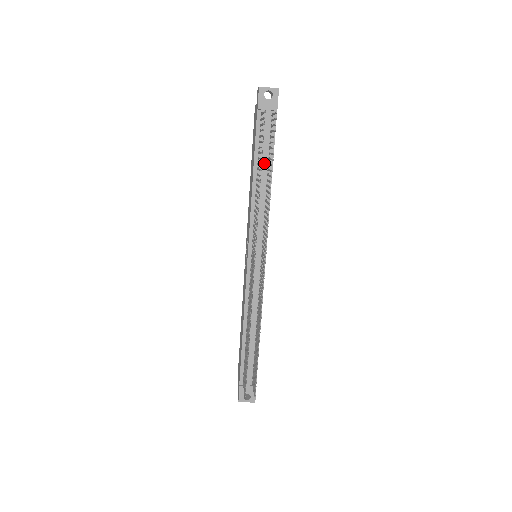
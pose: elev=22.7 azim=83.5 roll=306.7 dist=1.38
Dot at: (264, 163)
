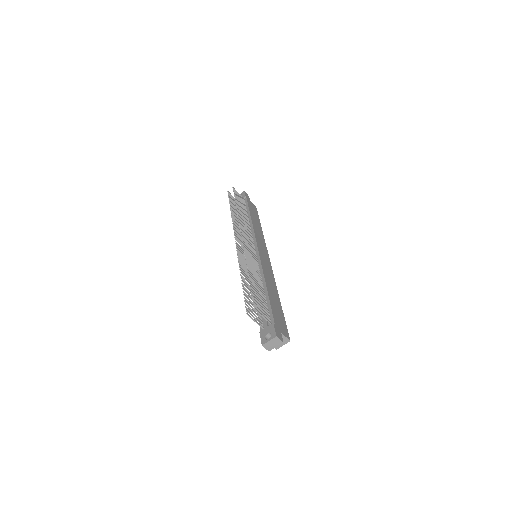
Dot at: occluded
